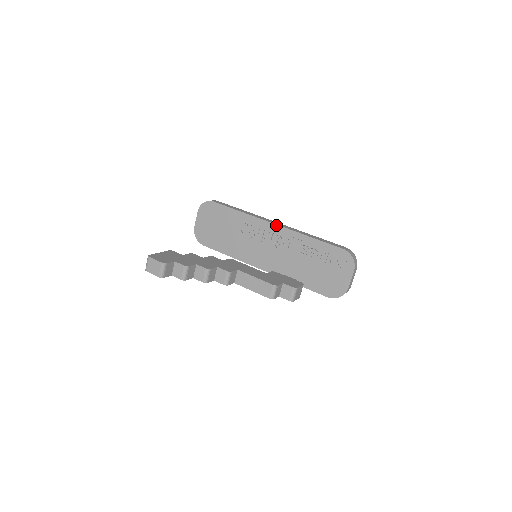
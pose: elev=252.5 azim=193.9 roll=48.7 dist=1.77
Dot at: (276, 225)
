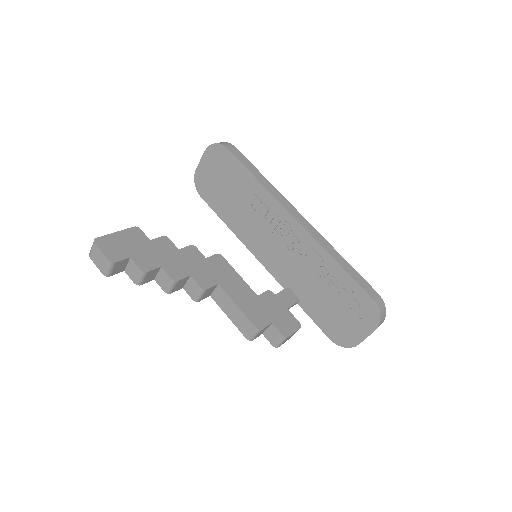
Dot at: (298, 223)
